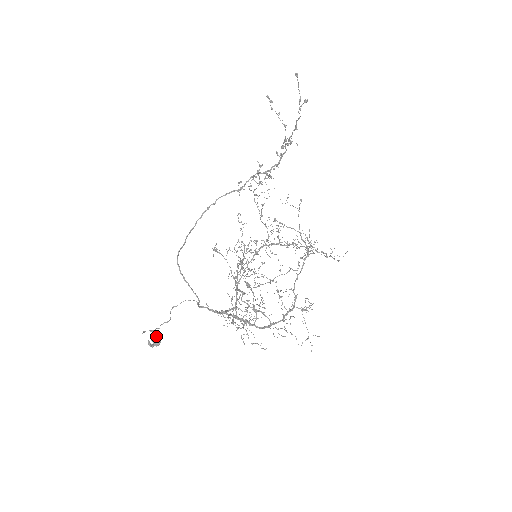
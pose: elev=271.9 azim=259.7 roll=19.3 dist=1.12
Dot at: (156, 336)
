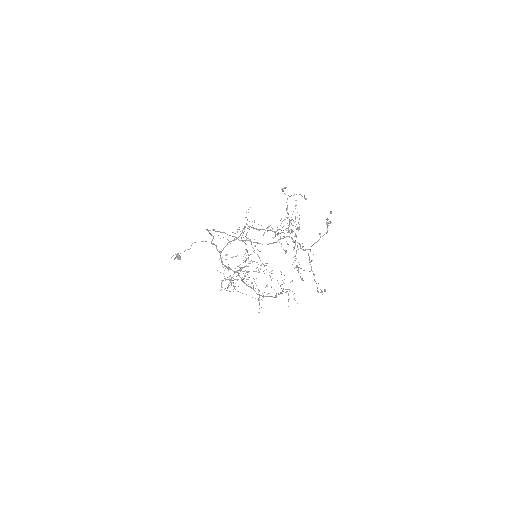
Dot at: (179, 259)
